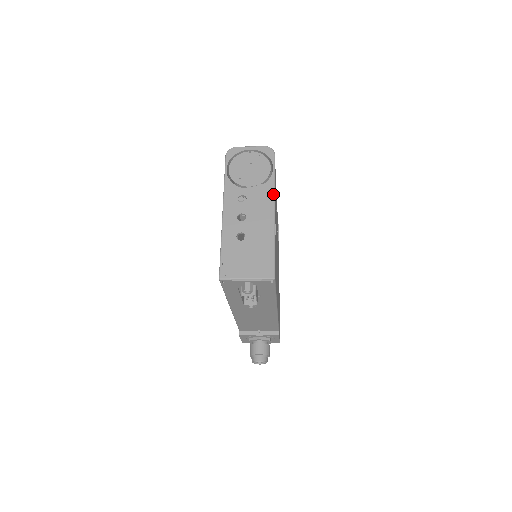
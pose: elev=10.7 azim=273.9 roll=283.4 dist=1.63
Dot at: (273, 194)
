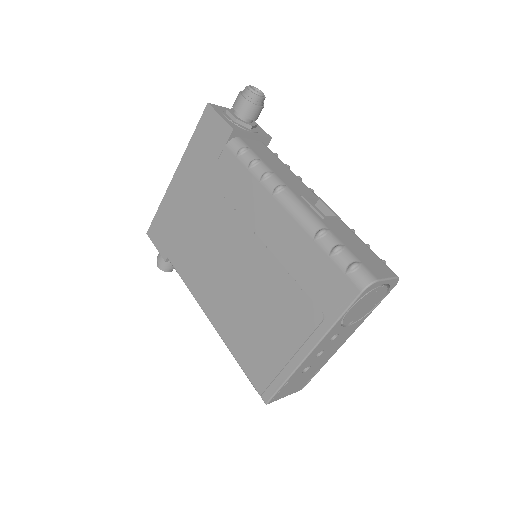
Dot at: occluded
